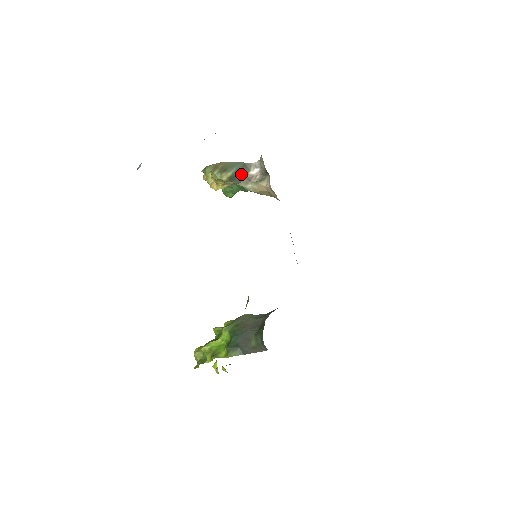
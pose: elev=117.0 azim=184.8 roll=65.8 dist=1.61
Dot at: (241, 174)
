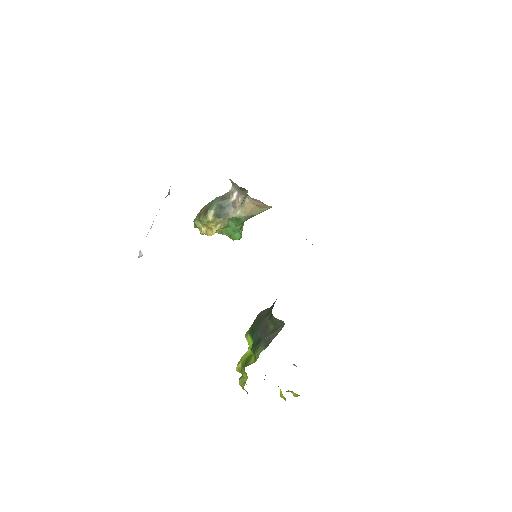
Dot at: (224, 206)
